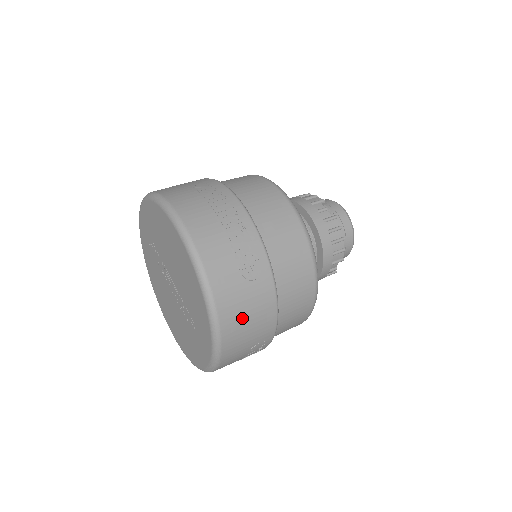
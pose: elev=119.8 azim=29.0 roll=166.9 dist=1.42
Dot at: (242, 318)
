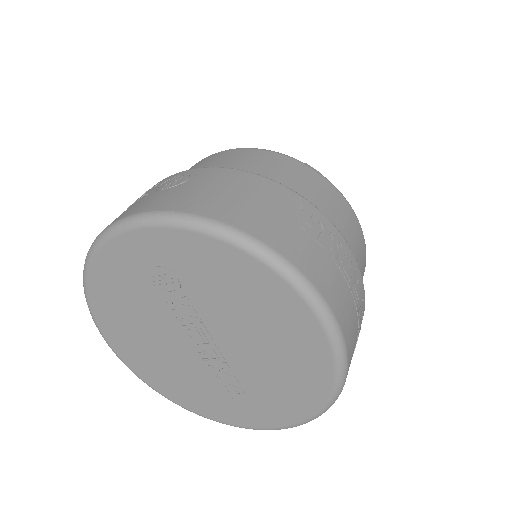
Dot at: occluded
